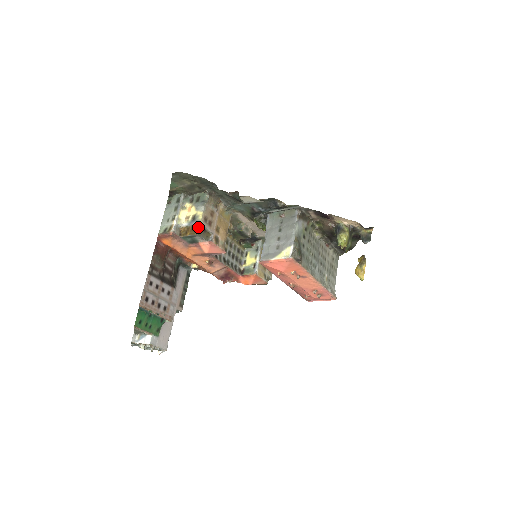
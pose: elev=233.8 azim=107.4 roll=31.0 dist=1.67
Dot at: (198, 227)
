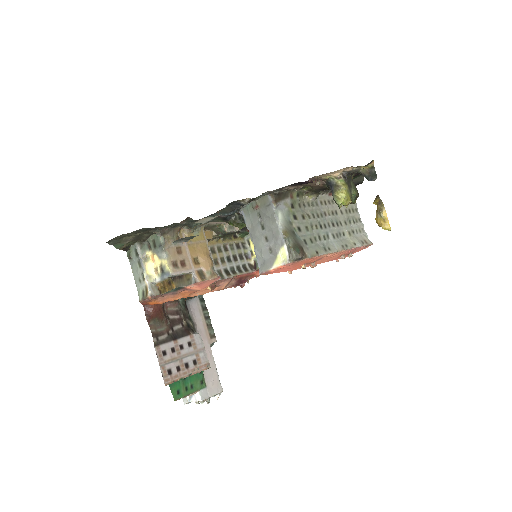
Dot at: (171, 280)
